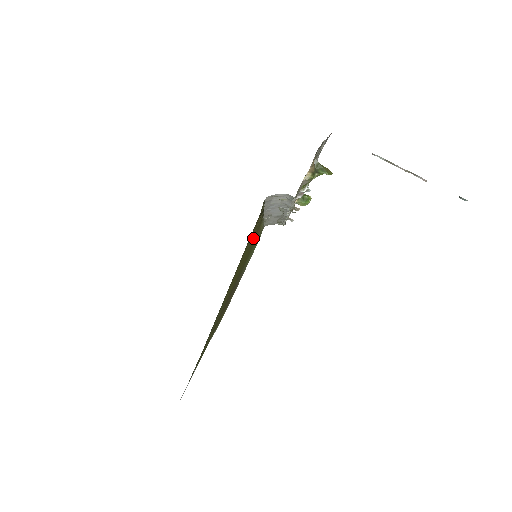
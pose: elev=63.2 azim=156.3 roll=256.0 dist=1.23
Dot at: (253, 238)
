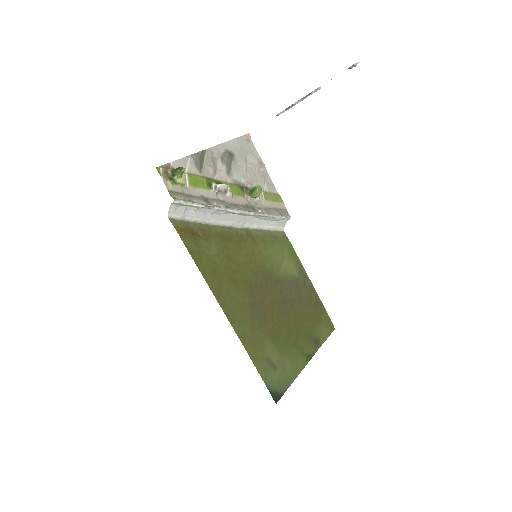
Dot at: (222, 246)
